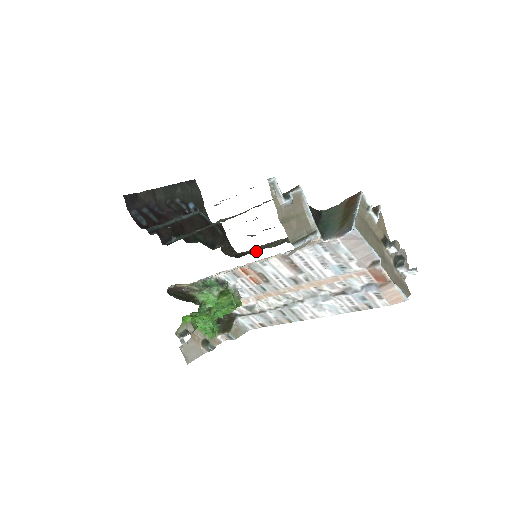
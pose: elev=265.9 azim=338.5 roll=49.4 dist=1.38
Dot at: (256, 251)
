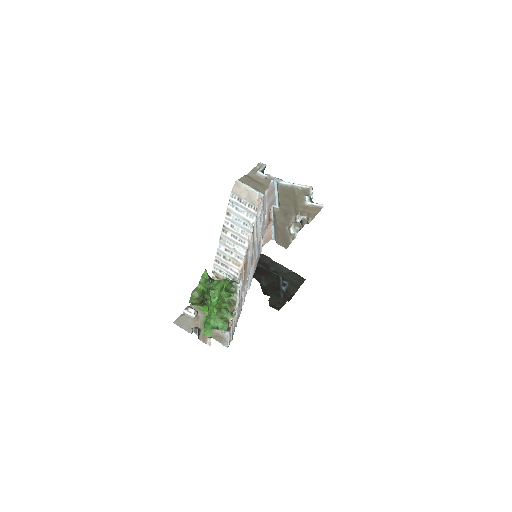
Dot at: occluded
